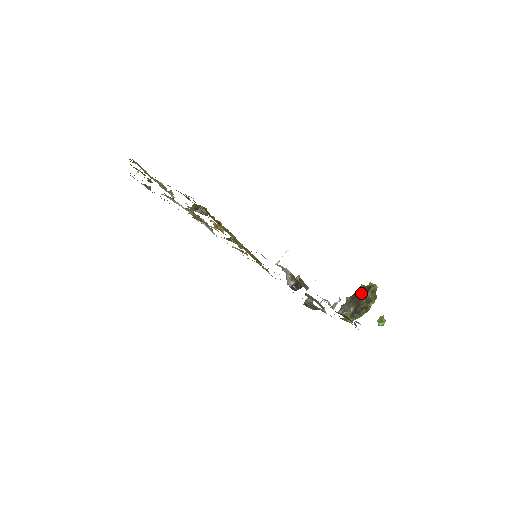
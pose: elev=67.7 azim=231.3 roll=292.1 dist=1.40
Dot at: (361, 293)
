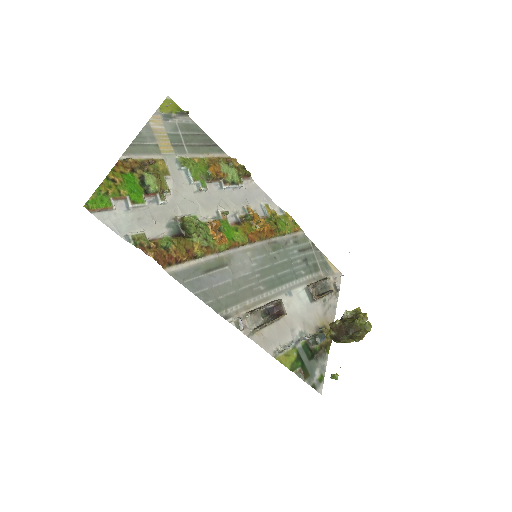
Dot at: (348, 330)
